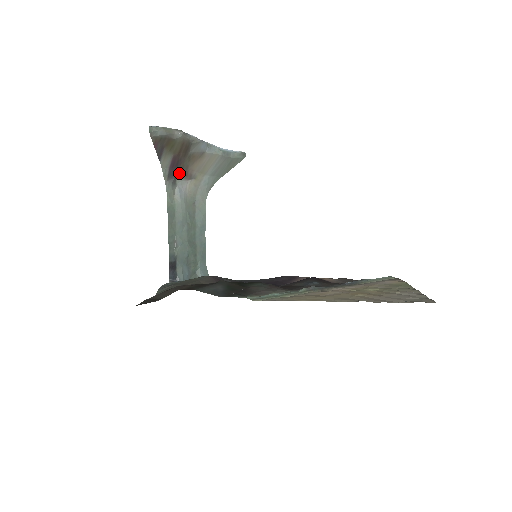
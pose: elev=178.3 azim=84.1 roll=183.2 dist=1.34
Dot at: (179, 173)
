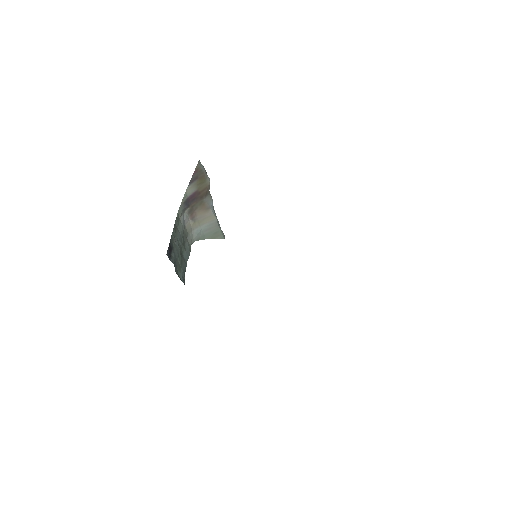
Dot at: (189, 208)
